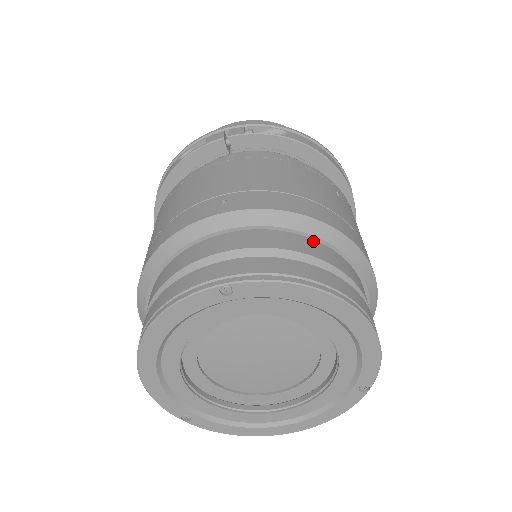
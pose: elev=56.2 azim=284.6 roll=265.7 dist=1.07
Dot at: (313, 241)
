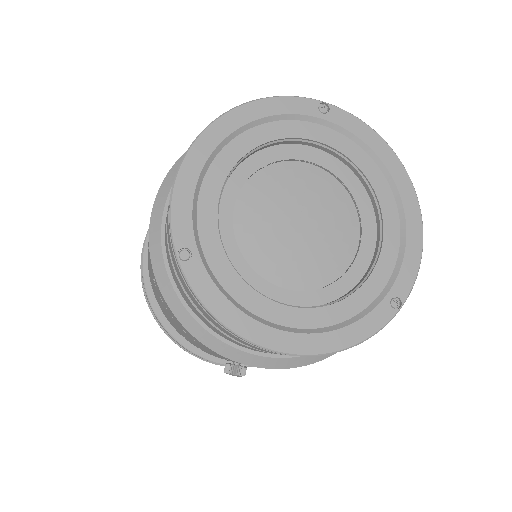
Dot at: occluded
